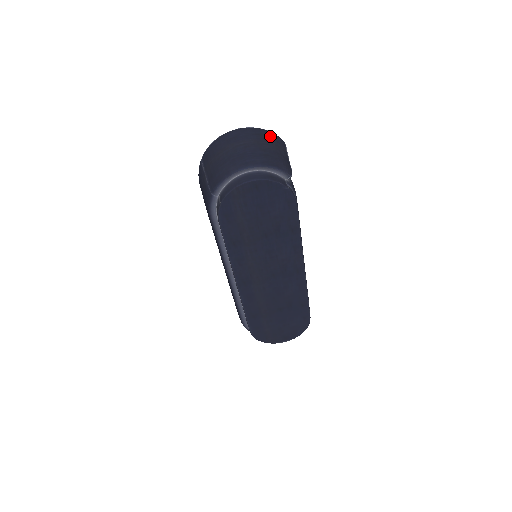
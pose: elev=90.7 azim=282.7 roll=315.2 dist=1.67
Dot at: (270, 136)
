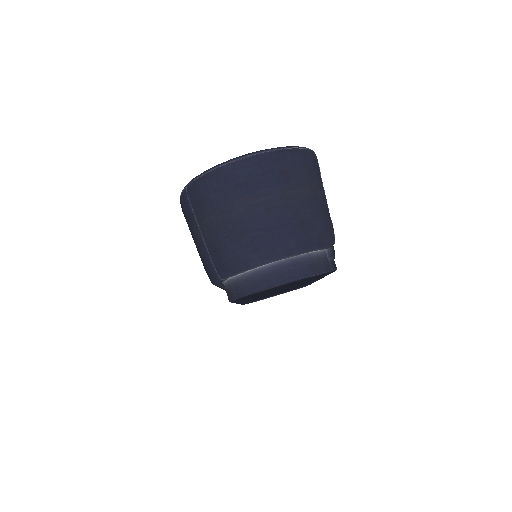
Dot at: (300, 167)
